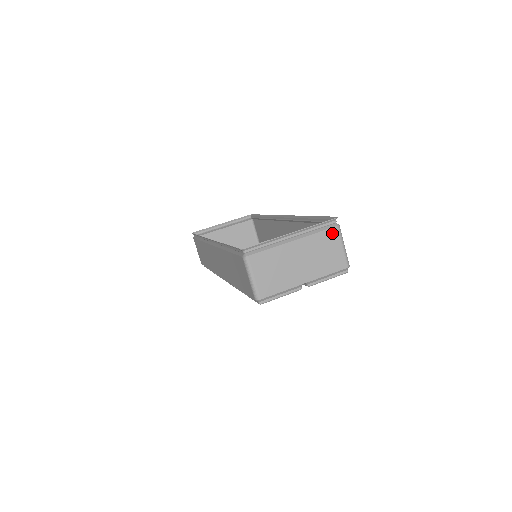
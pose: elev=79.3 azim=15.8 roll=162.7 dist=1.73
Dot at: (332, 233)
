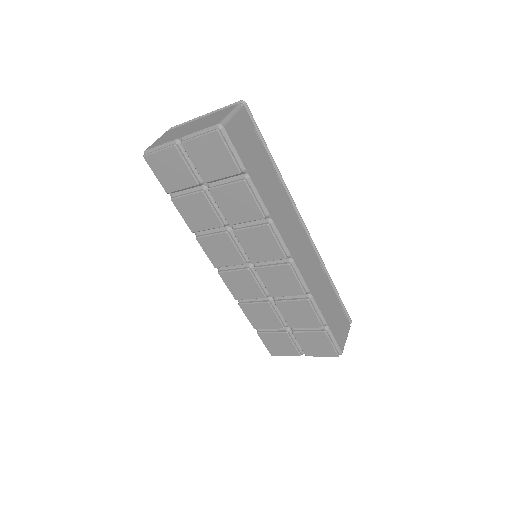
Dot at: (230, 108)
